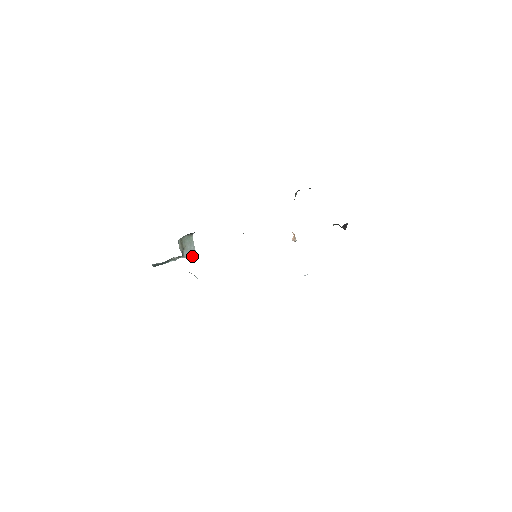
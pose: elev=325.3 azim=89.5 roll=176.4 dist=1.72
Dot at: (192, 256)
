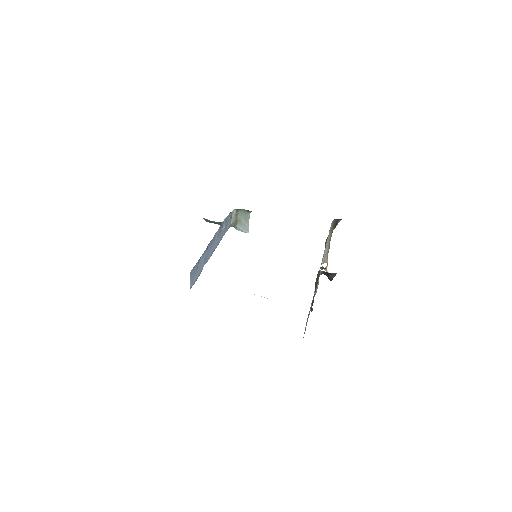
Dot at: (245, 232)
